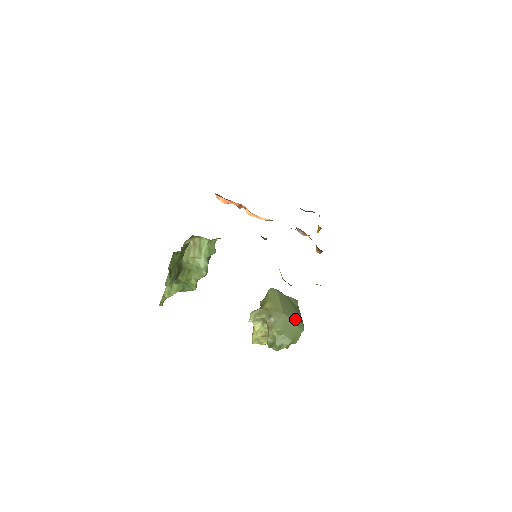
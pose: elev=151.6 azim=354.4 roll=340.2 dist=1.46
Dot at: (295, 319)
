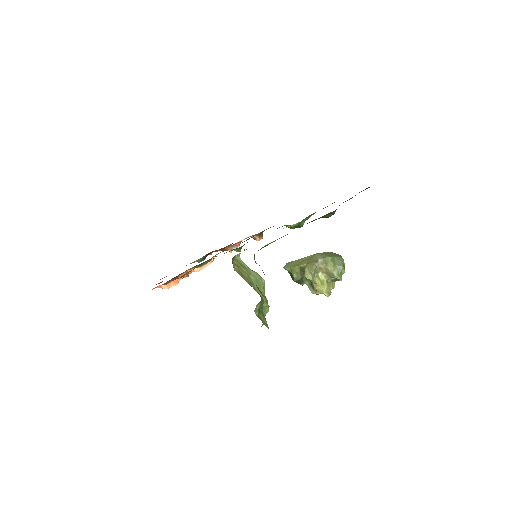
Dot at: occluded
